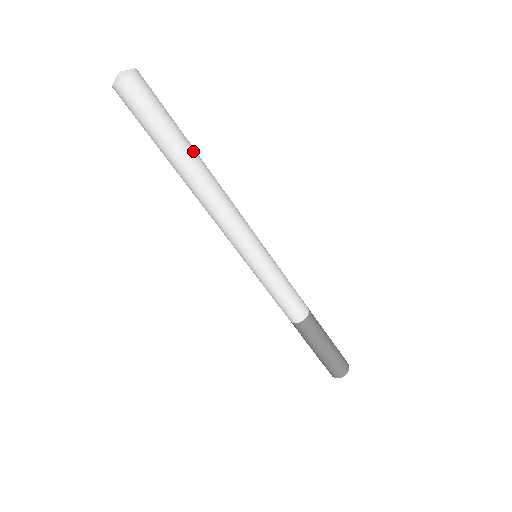
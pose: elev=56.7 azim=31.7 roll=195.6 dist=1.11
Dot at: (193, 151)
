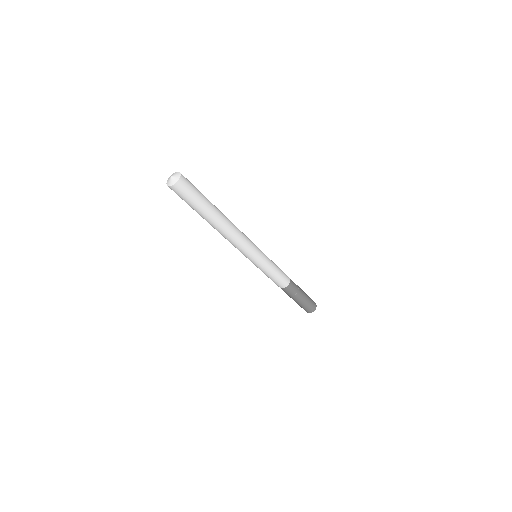
Dot at: (215, 206)
